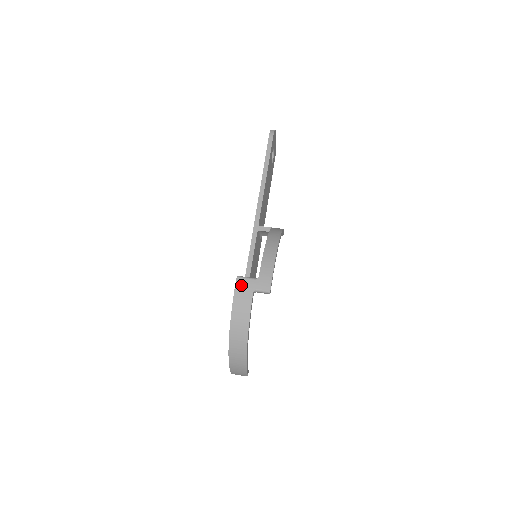
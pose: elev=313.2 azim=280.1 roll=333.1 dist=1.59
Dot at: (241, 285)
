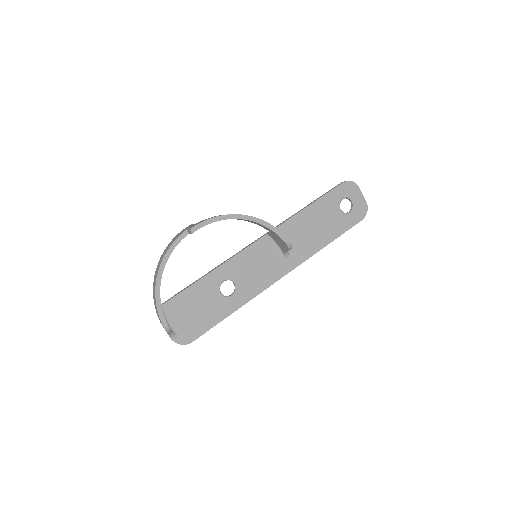
Dot at: (187, 227)
